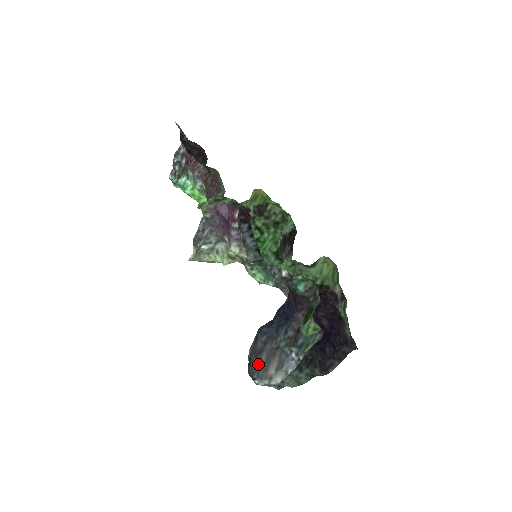
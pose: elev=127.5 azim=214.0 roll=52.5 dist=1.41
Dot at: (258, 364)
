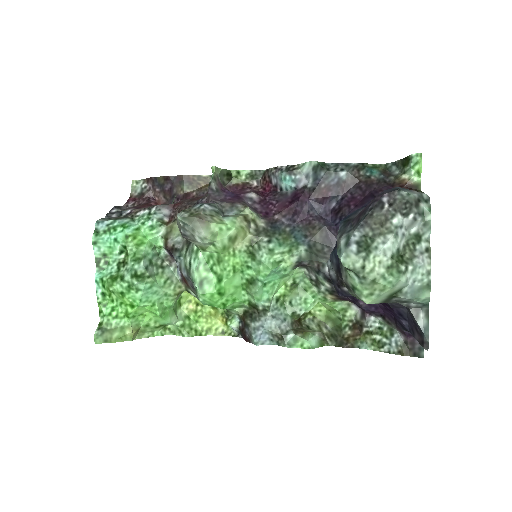
Dot at: occluded
